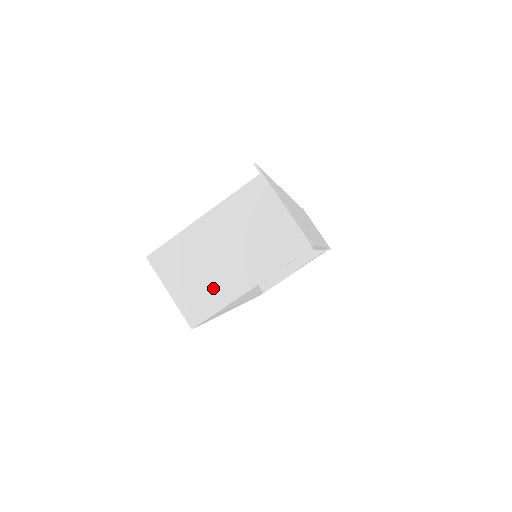
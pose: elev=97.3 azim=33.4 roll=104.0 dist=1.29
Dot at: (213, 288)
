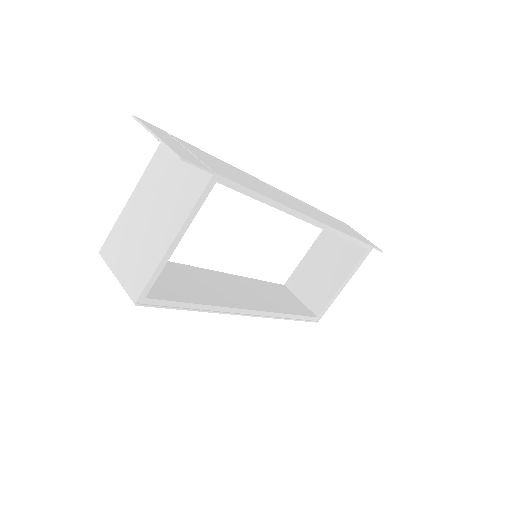
Dot at: (145, 256)
